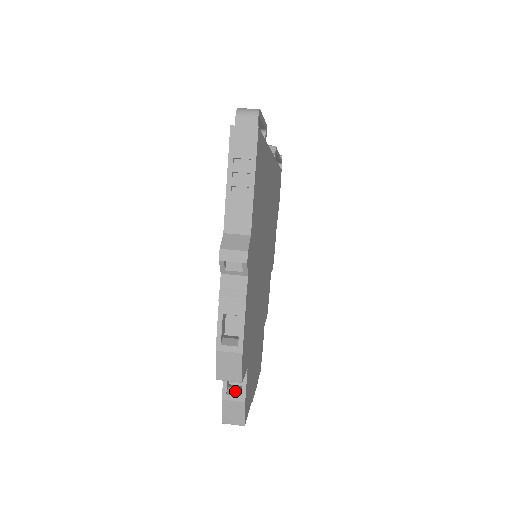
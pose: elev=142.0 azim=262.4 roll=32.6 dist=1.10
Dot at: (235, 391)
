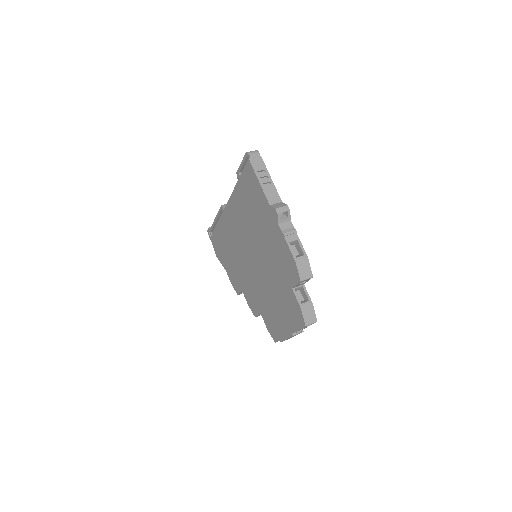
Dot at: (304, 301)
